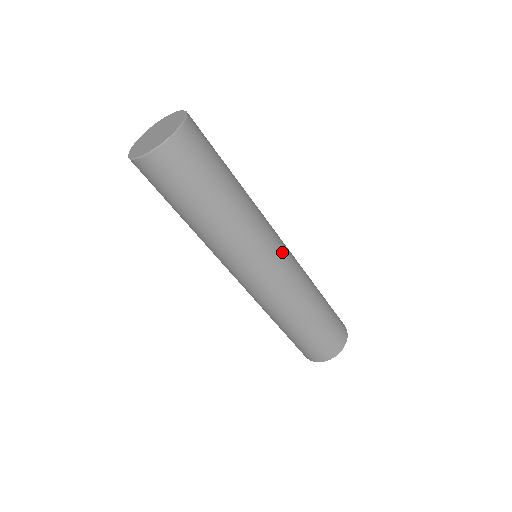
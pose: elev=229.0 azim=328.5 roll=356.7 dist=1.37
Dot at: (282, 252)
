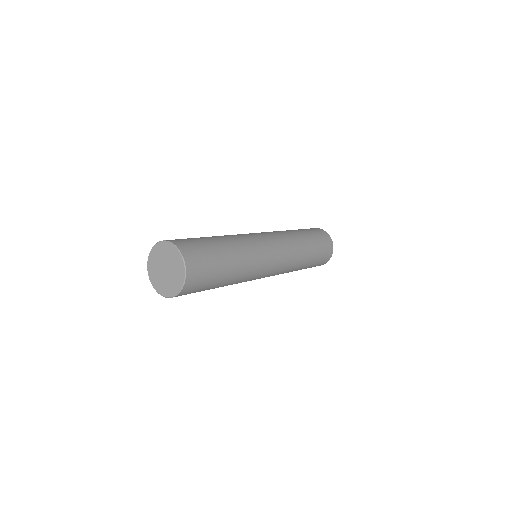
Dot at: (274, 247)
